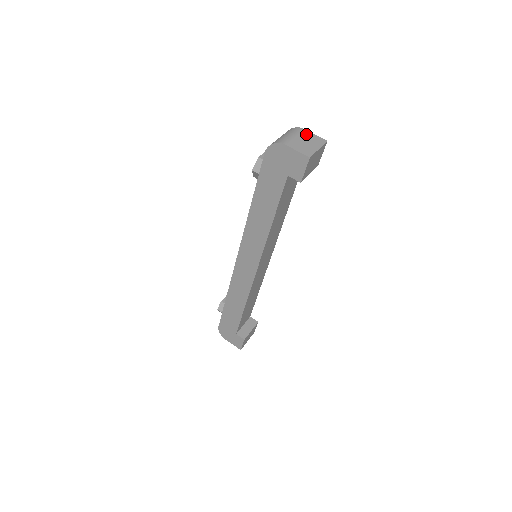
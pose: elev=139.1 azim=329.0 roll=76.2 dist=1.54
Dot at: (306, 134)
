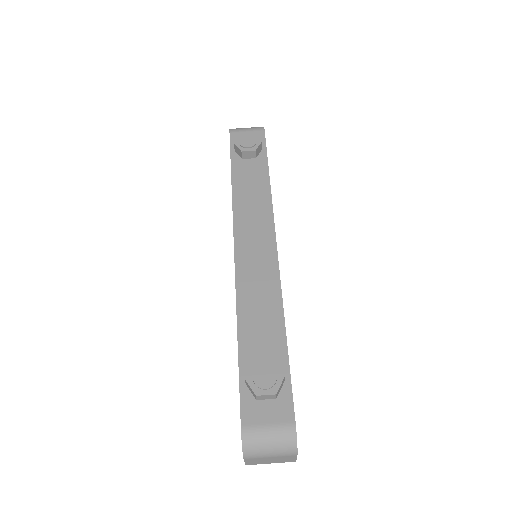
Dot at: (287, 458)
